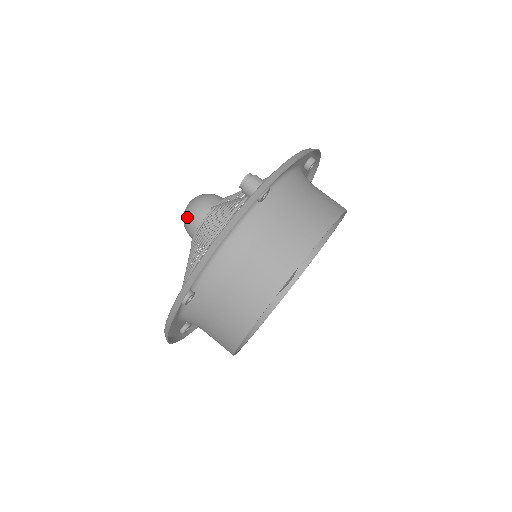
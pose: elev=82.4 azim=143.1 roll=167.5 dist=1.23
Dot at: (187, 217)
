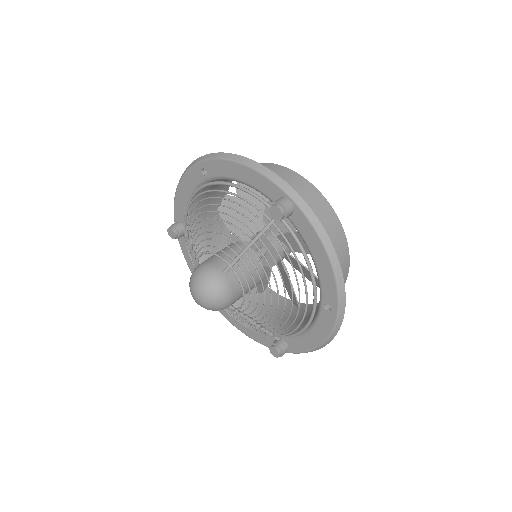
Dot at: (222, 300)
